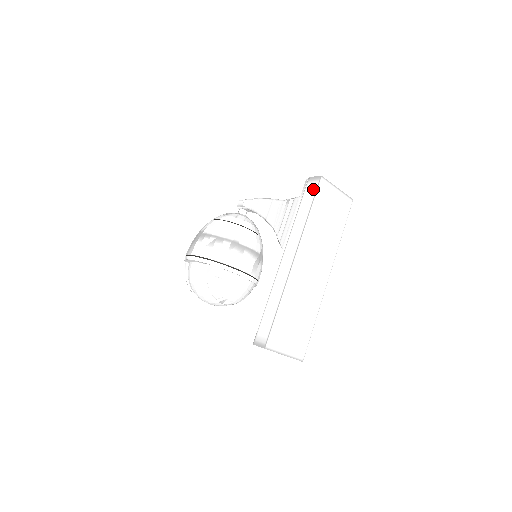
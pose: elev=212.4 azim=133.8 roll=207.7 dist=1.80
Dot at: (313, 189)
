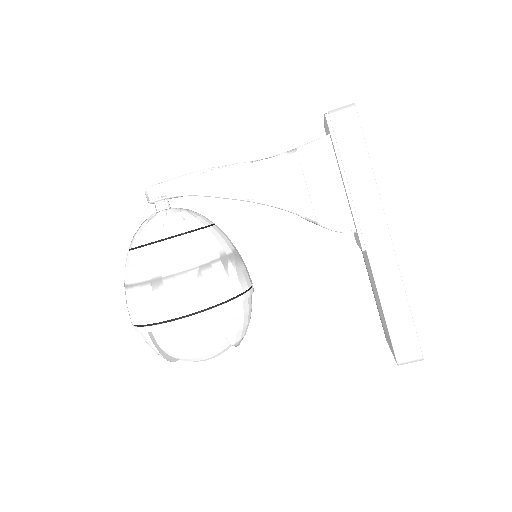
Dot at: (353, 128)
